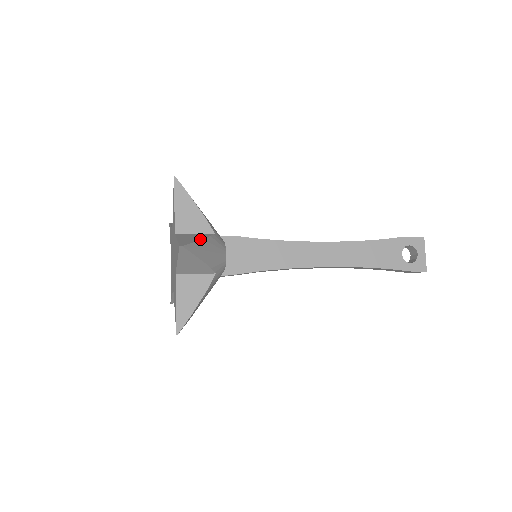
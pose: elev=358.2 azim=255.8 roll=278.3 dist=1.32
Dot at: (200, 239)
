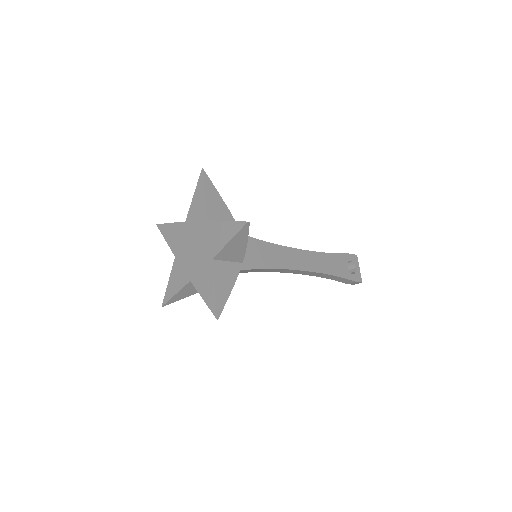
Dot at: occluded
